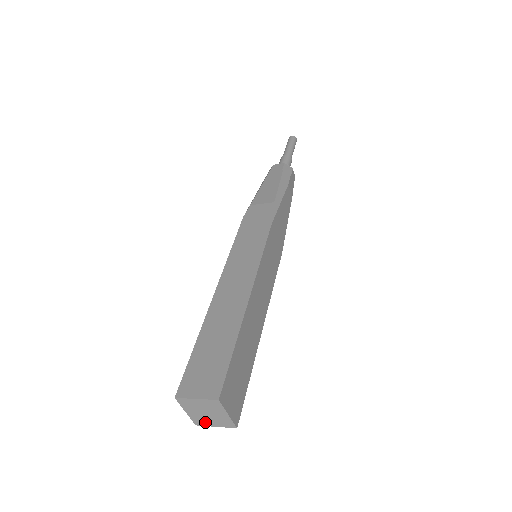
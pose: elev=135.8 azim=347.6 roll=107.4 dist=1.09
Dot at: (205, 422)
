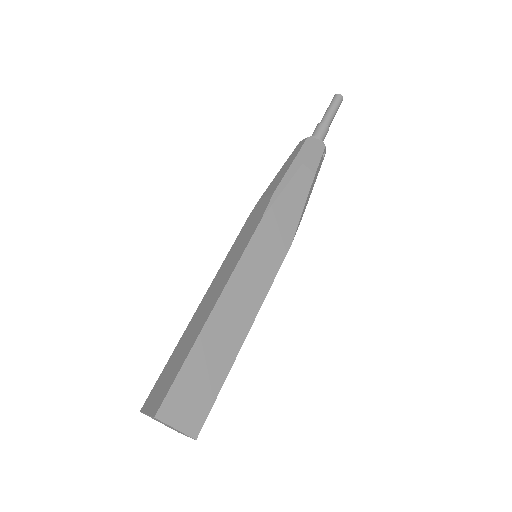
Dot at: occluded
